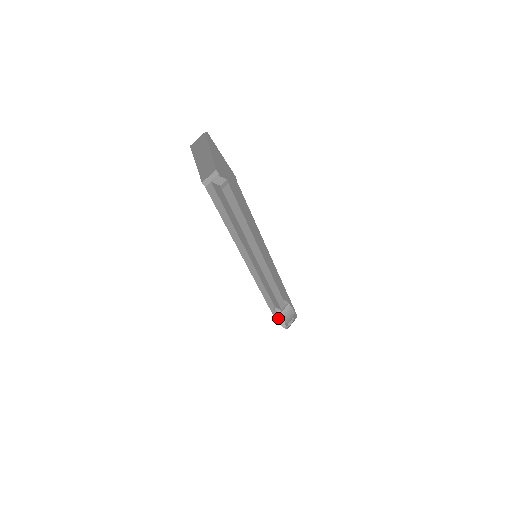
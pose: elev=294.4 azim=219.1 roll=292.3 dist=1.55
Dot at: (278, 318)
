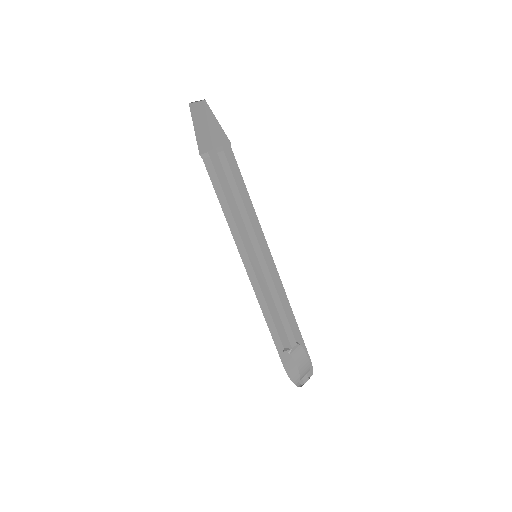
Dot at: (290, 374)
